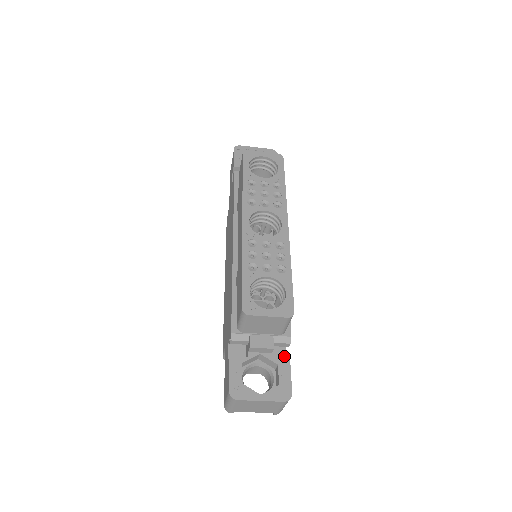
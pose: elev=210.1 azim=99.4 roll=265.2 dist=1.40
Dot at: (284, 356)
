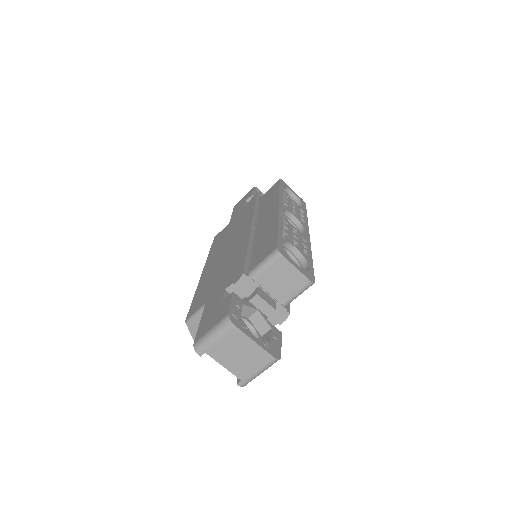
Dot at: occluded
